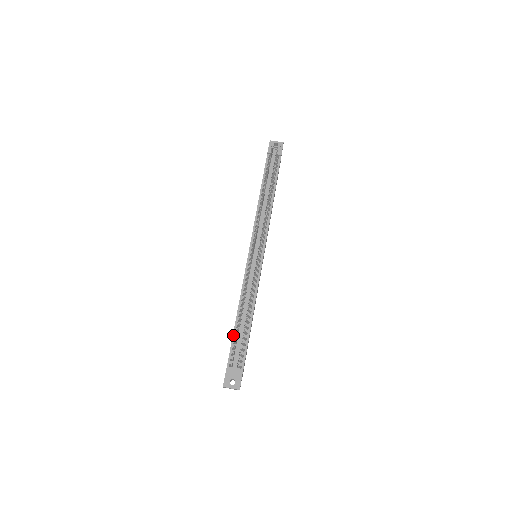
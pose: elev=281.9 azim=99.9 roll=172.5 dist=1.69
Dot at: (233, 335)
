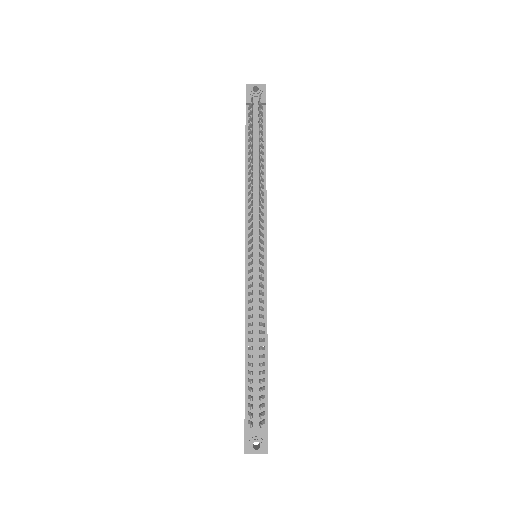
Dot at: (245, 377)
